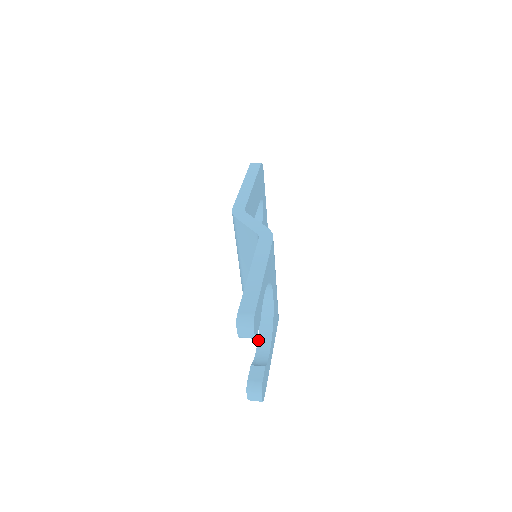
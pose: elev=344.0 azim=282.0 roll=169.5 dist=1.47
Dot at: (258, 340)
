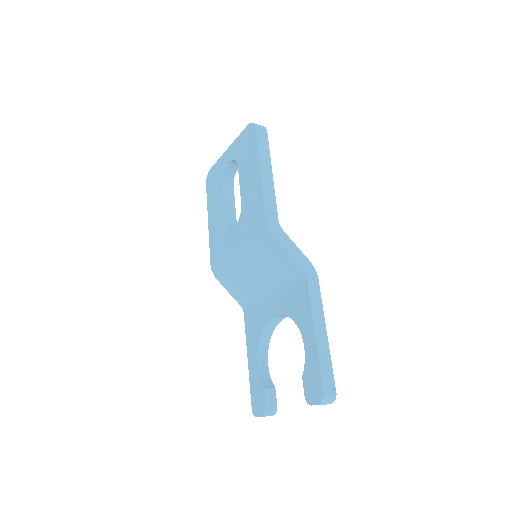
Dot at: (257, 352)
